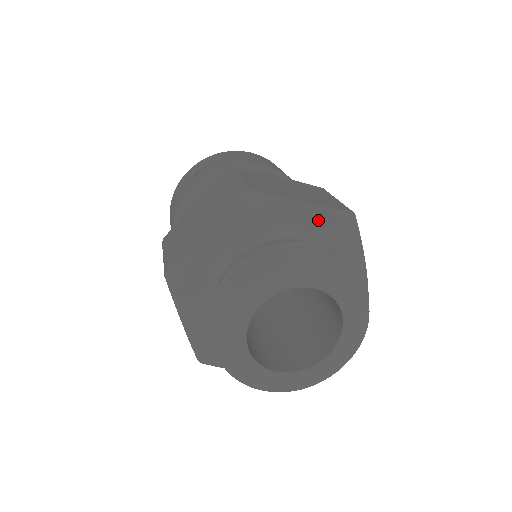
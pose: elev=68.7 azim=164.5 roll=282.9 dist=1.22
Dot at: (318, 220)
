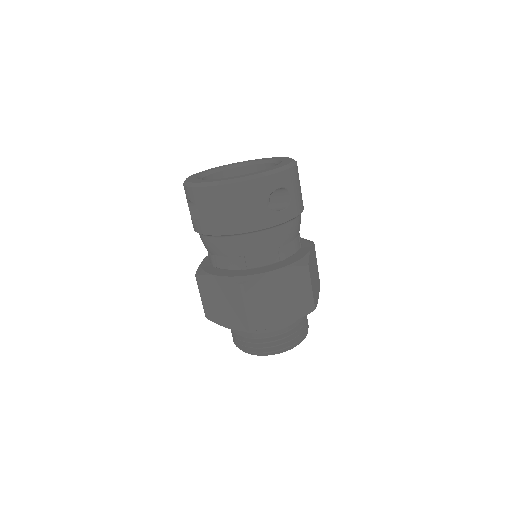
Dot at: occluded
